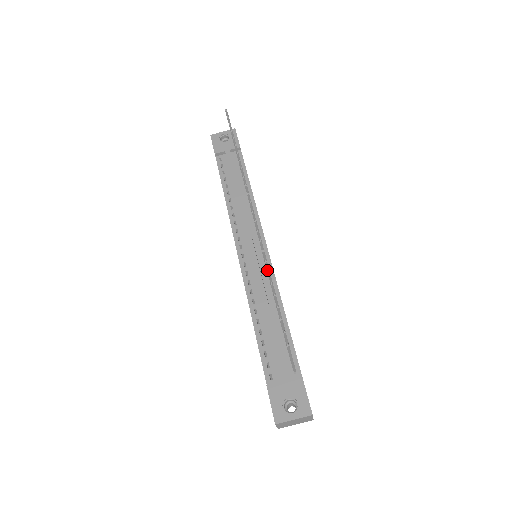
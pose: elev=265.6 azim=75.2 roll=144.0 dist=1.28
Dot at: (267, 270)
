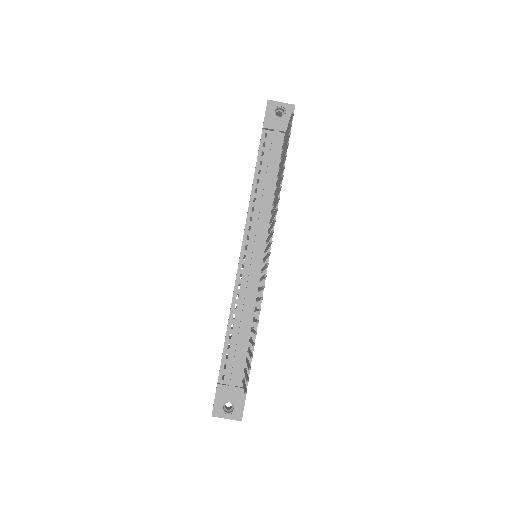
Dot at: occluded
